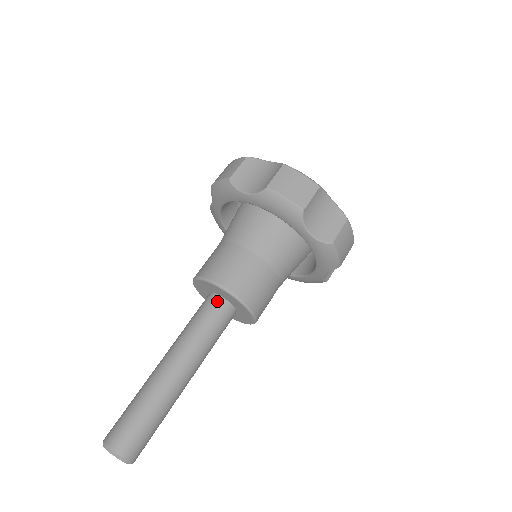
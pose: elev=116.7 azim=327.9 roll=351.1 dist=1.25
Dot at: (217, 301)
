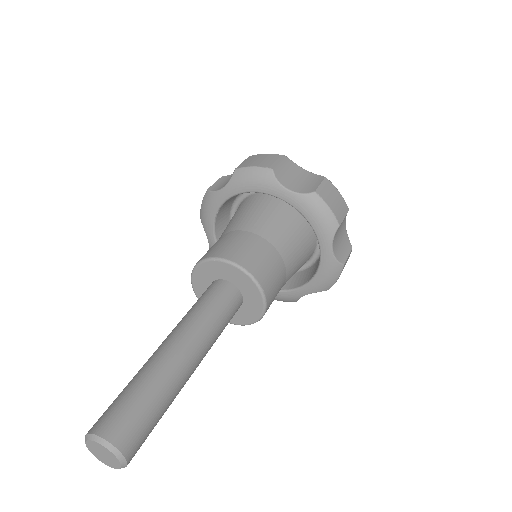
Dot at: (215, 284)
